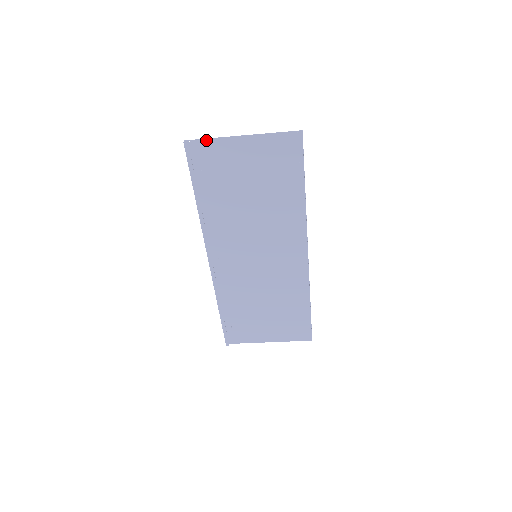
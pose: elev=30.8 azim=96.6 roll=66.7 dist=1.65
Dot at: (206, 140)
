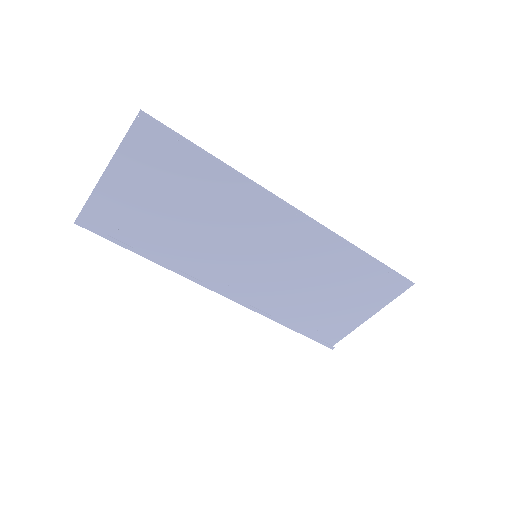
Dot at: (88, 203)
